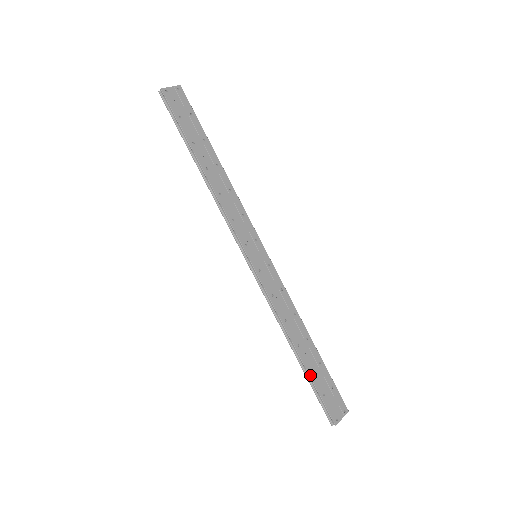
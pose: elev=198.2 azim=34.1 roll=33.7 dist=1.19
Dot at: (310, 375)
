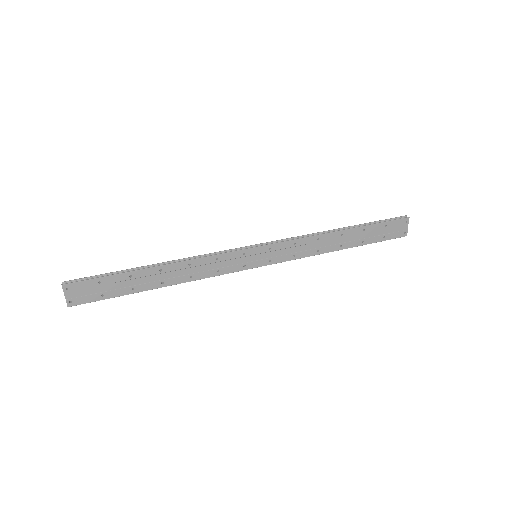
Dot at: (365, 244)
